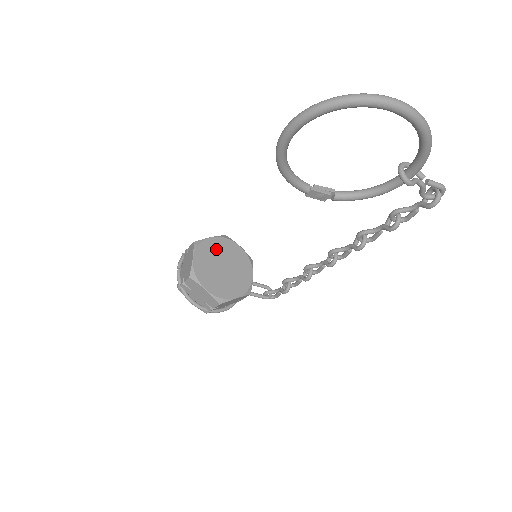
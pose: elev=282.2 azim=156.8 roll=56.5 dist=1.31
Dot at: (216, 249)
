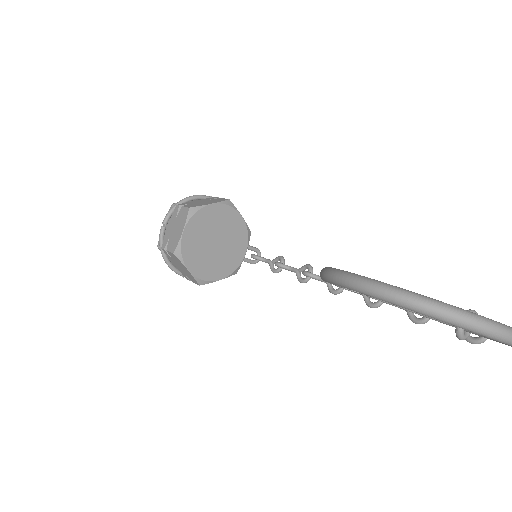
Dot at: (213, 220)
